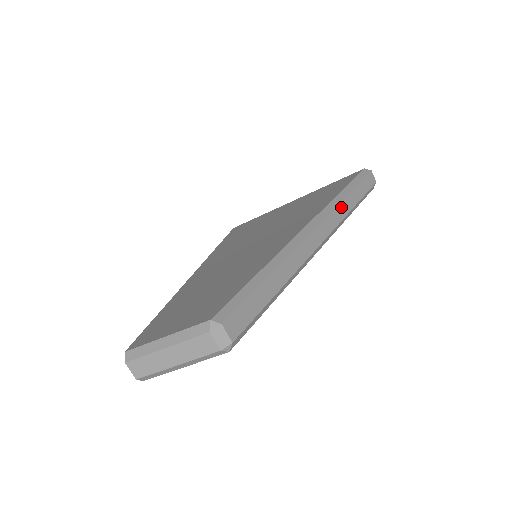
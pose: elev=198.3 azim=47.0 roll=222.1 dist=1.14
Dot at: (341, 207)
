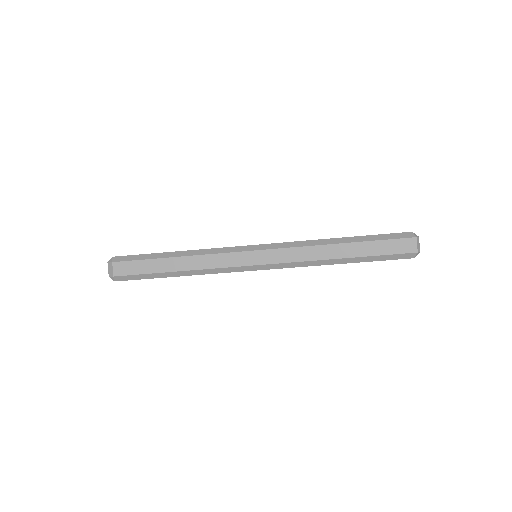
Dot at: (313, 250)
